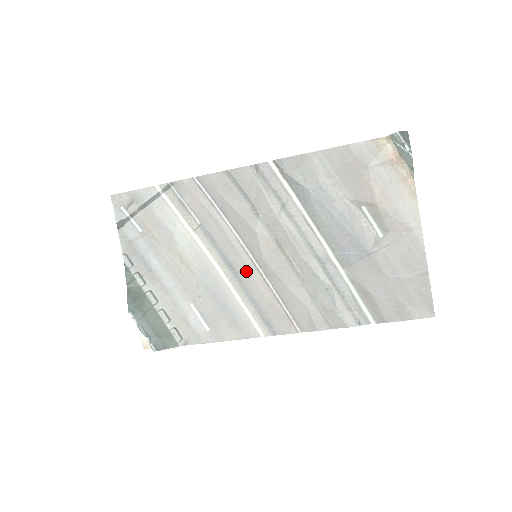
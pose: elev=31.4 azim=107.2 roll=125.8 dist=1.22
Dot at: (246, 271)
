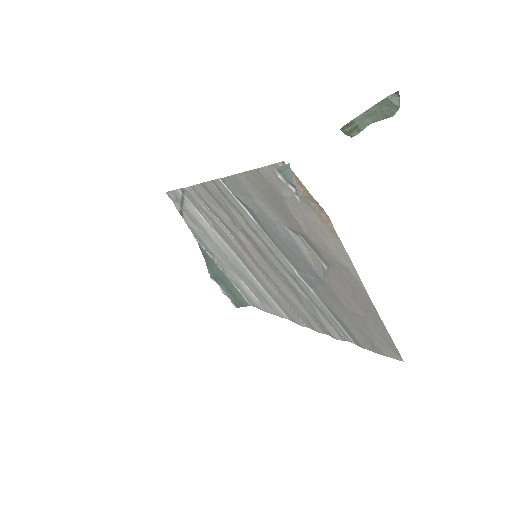
Dot at: (253, 268)
